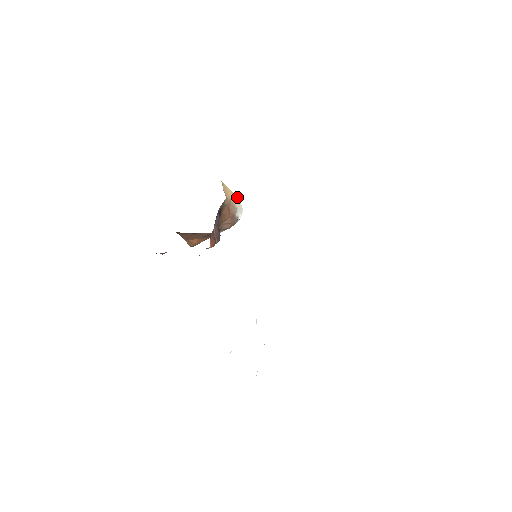
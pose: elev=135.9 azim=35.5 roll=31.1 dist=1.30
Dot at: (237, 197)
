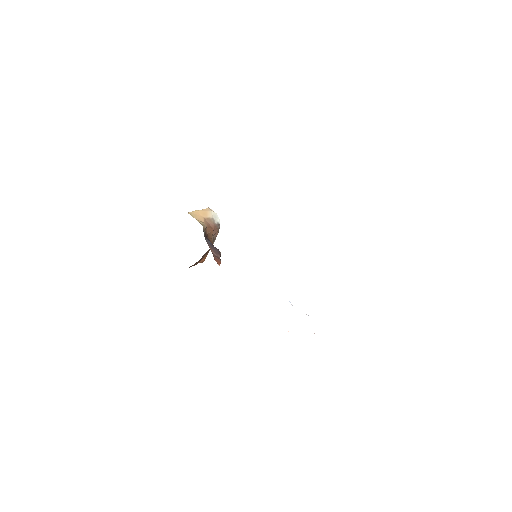
Dot at: (206, 209)
